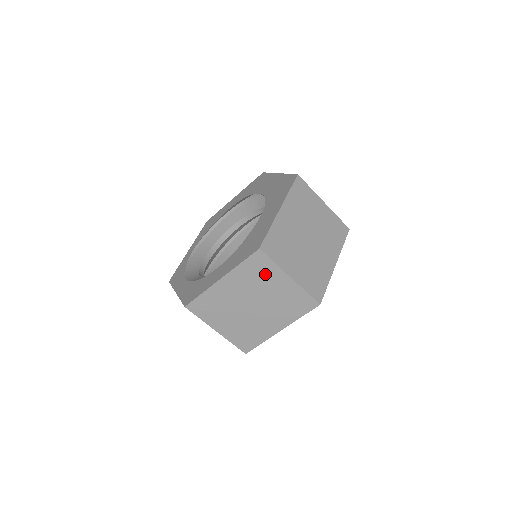
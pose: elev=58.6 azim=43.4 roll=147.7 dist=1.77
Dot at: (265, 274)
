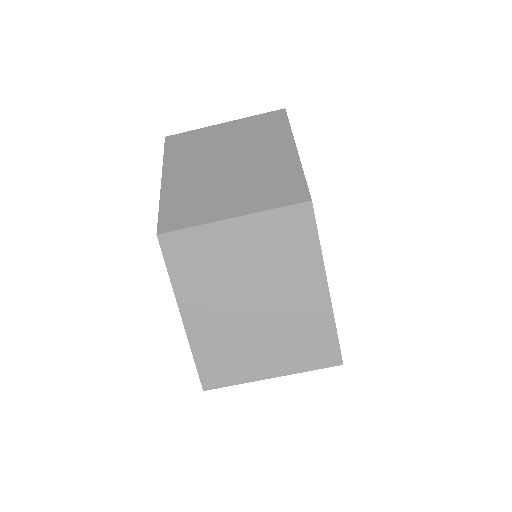
Dot at: (206, 251)
